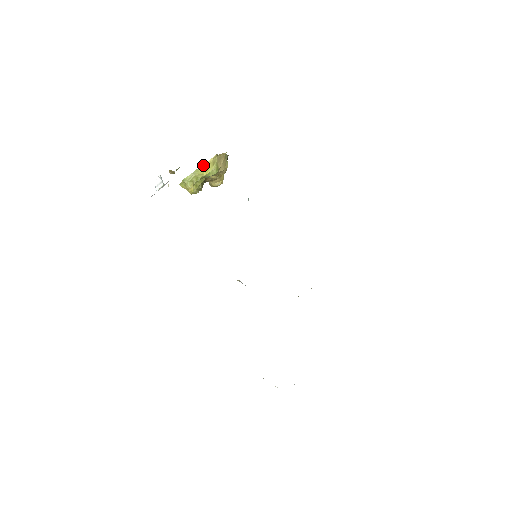
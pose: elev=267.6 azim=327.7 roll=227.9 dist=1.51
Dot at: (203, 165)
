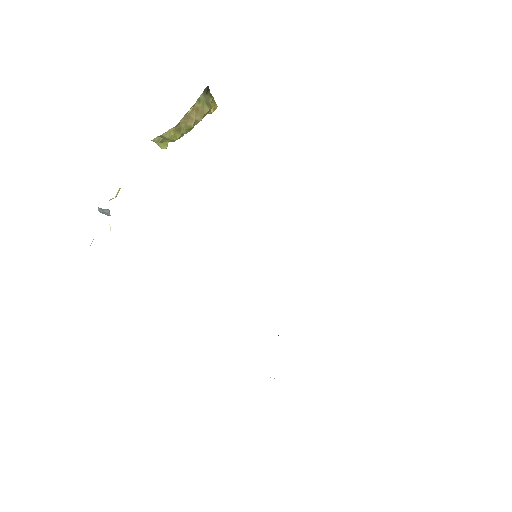
Dot at: (166, 133)
